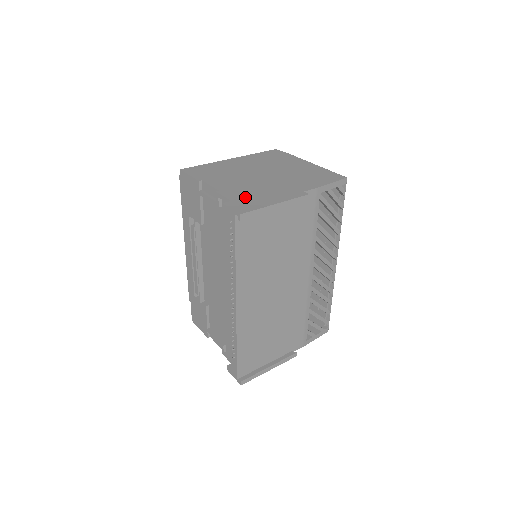
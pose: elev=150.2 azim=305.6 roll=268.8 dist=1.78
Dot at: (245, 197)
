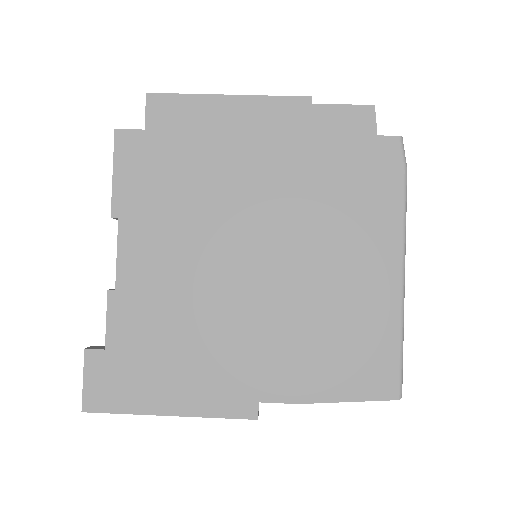
Dot at: (138, 352)
